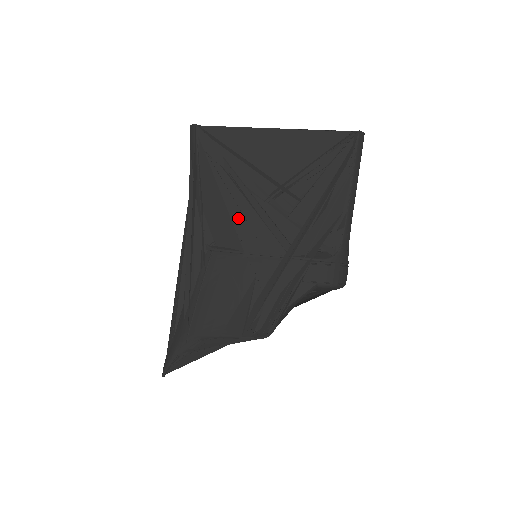
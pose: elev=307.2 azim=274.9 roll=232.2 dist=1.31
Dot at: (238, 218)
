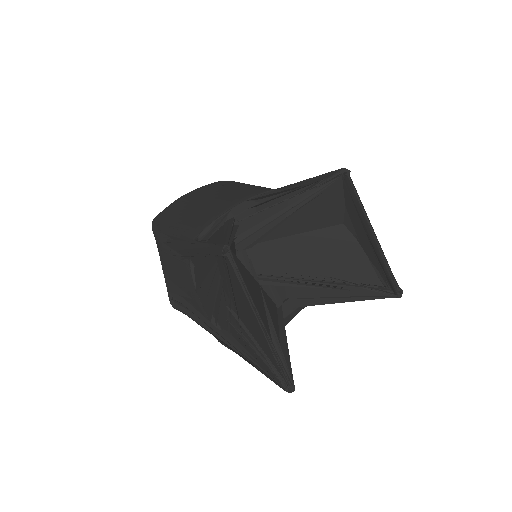
Dot at: (205, 288)
